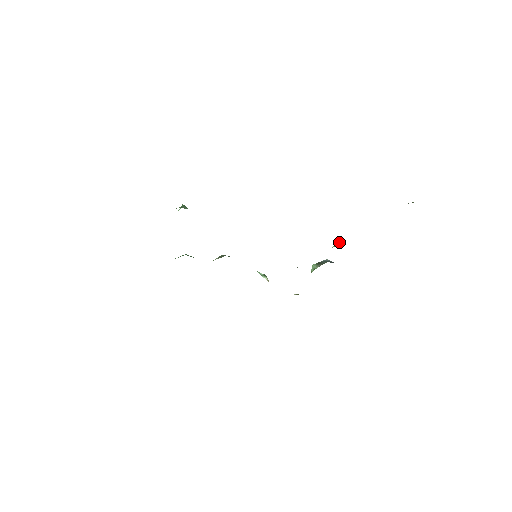
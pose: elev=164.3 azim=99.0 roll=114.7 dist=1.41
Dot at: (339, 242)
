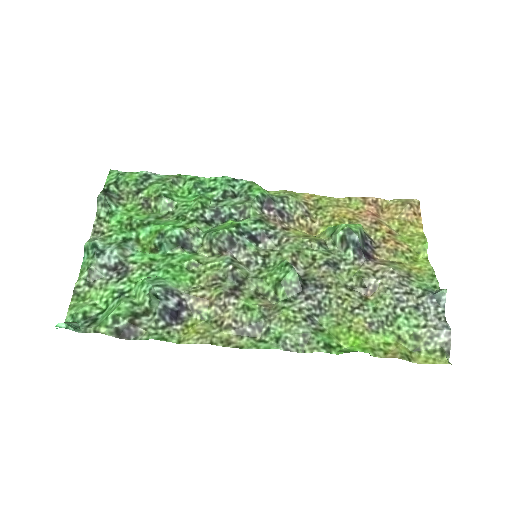
Dot at: (362, 282)
